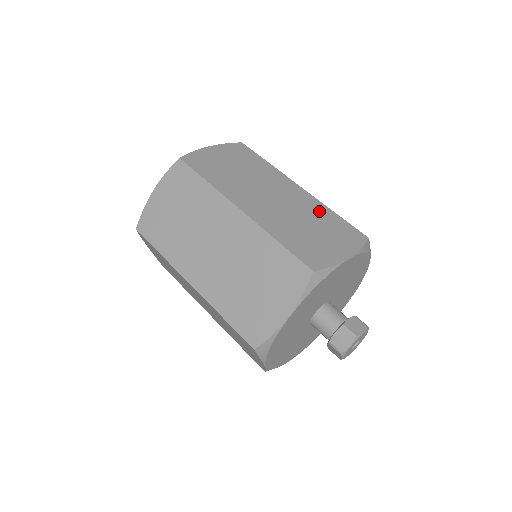
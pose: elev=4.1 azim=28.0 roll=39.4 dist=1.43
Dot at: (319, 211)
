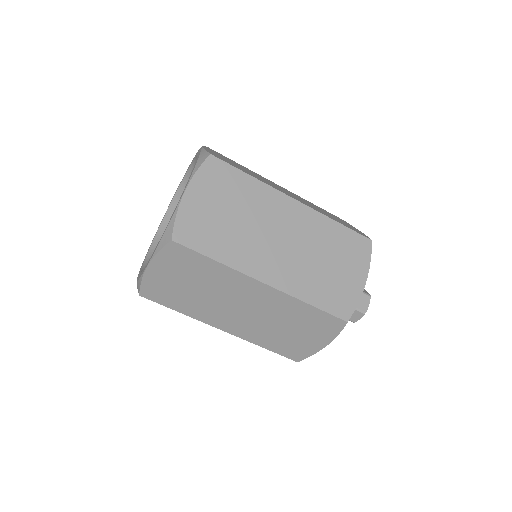
Dot at: occluded
